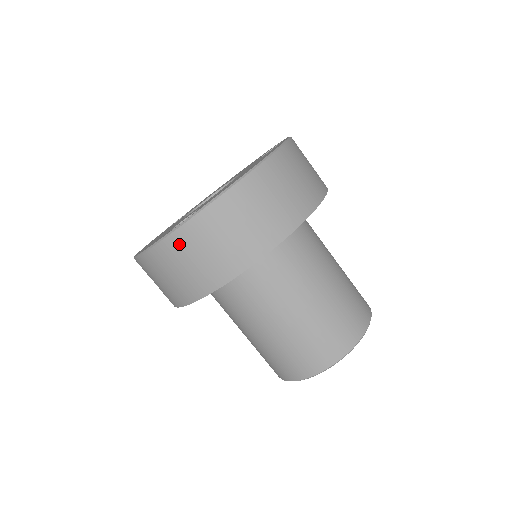
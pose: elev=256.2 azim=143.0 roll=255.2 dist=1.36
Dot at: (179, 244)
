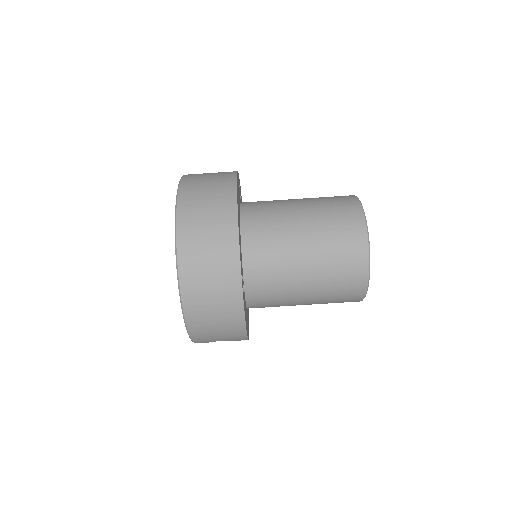
Dot at: (193, 302)
